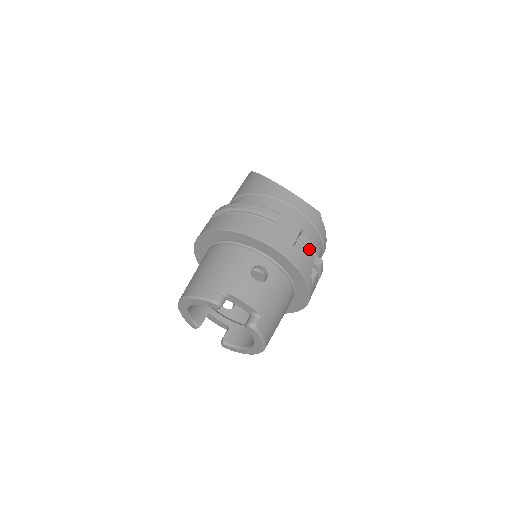
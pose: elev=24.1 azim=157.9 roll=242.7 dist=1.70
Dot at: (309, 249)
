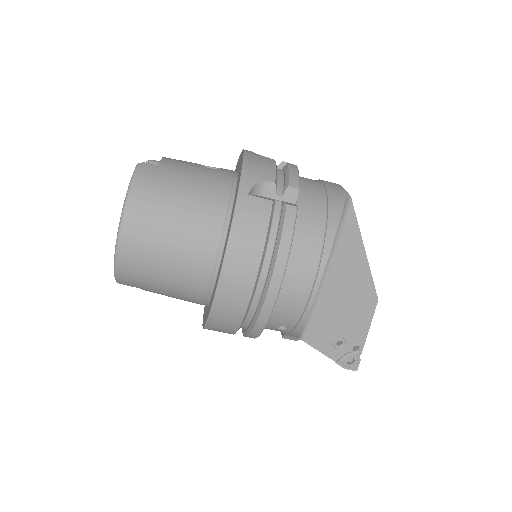
Dot at: (285, 177)
